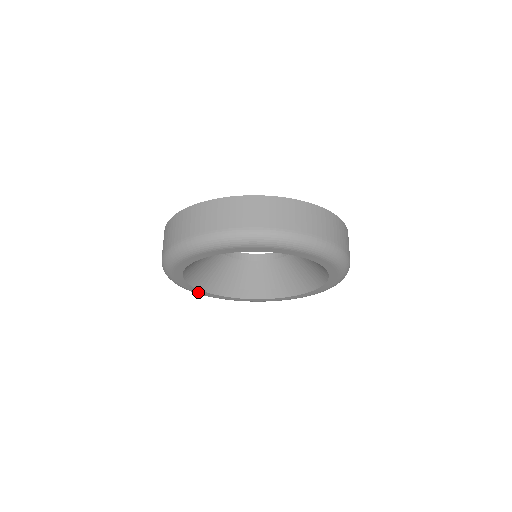
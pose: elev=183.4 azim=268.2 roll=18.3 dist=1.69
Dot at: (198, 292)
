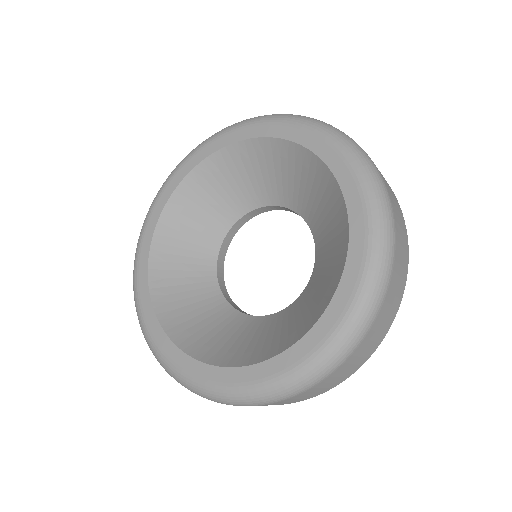
Dot at: (167, 352)
